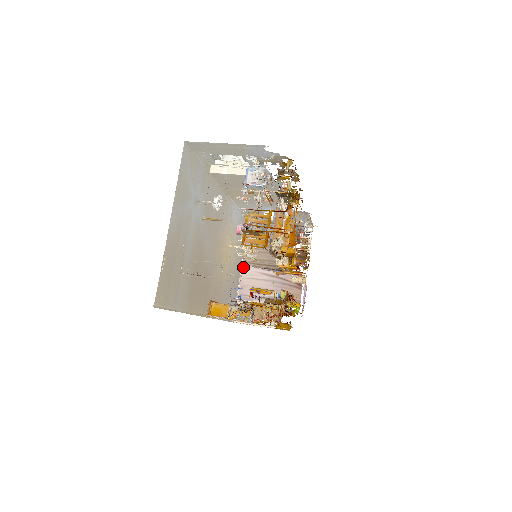
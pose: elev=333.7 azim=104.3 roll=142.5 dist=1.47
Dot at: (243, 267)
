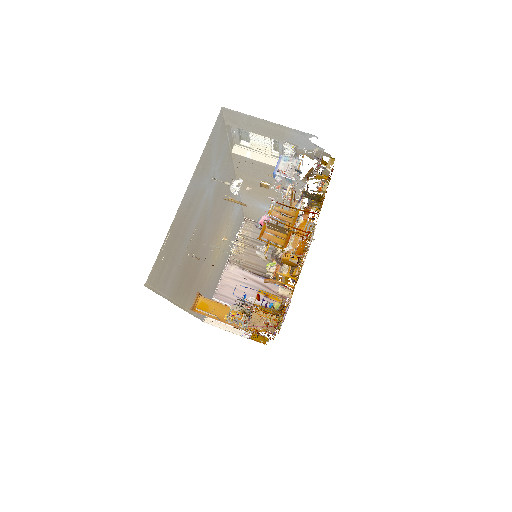
Dot at: (228, 265)
